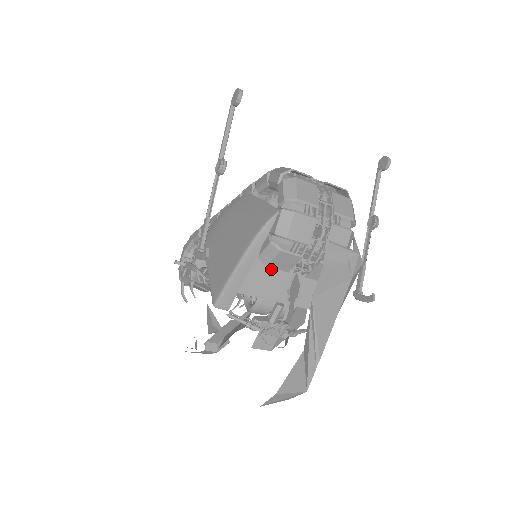
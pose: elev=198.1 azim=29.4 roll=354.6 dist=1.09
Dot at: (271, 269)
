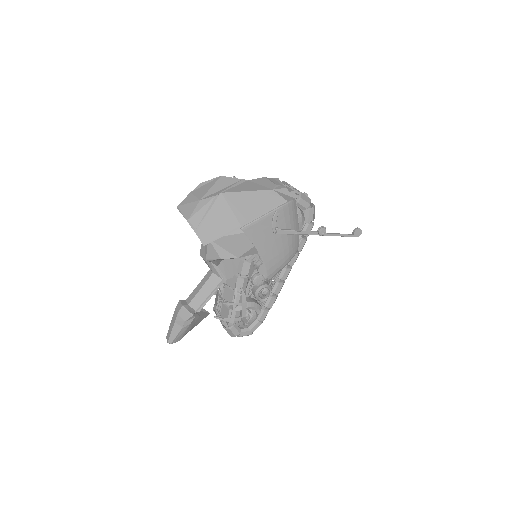
Dot at: occluded
